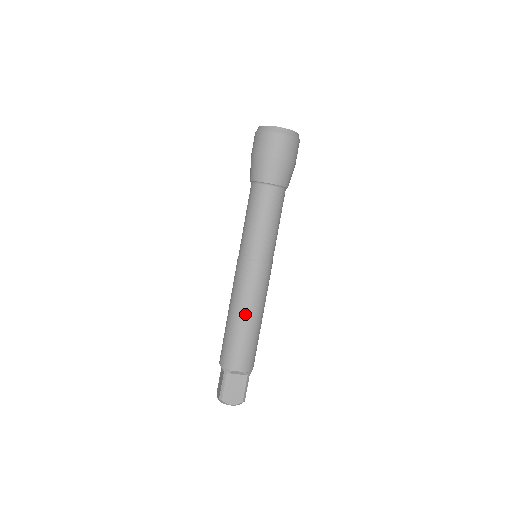
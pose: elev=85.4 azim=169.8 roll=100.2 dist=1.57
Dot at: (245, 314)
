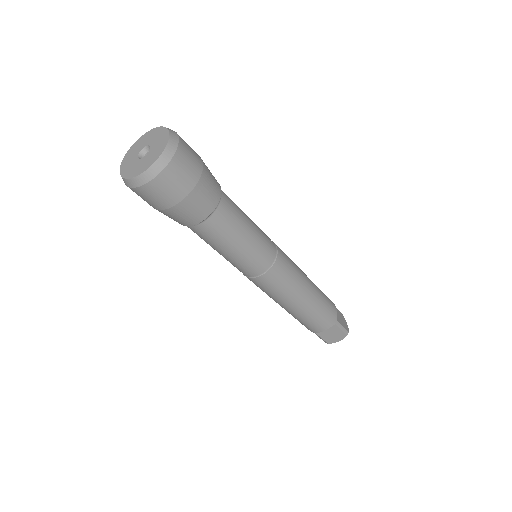
Dot at: (291, 306)
